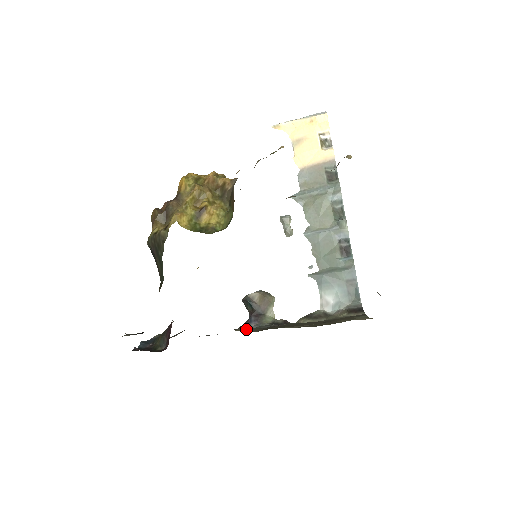
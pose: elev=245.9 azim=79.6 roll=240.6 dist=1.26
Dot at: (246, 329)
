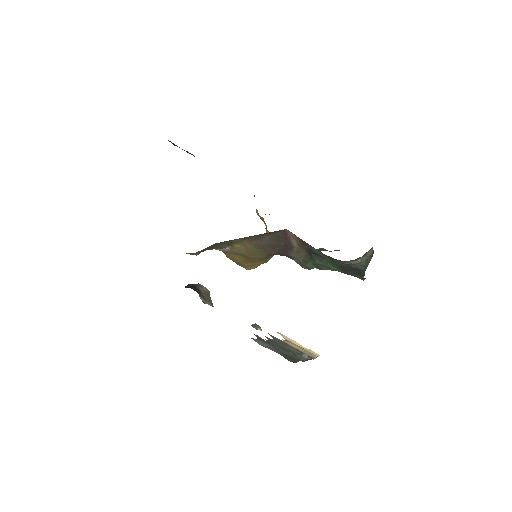
Dot at: occluded
